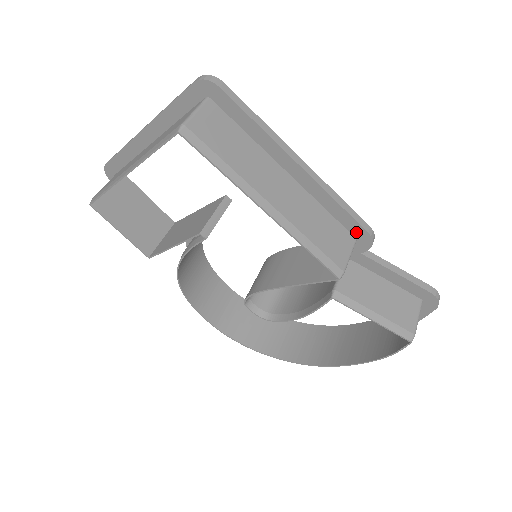
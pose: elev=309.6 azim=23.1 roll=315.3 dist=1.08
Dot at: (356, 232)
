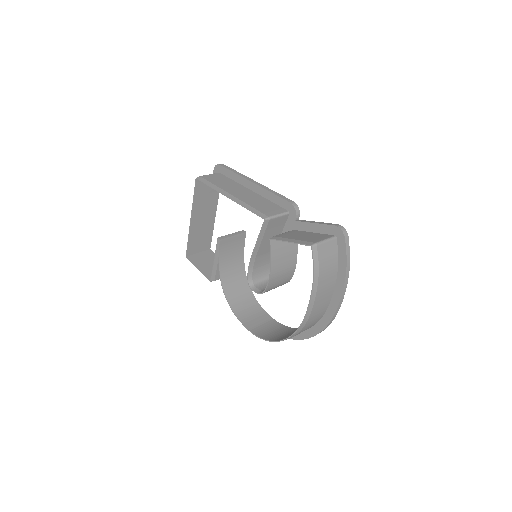
Dot at: (286, 206)
